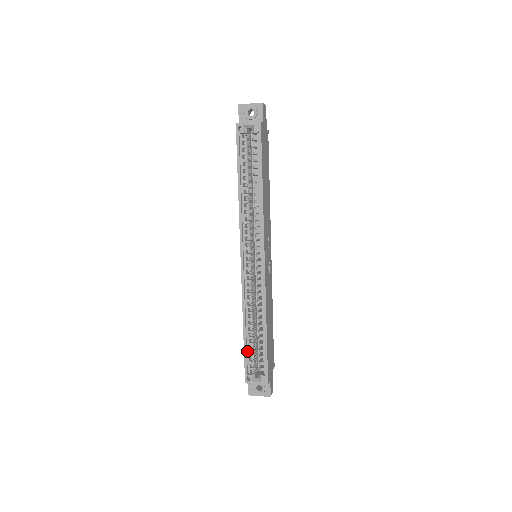
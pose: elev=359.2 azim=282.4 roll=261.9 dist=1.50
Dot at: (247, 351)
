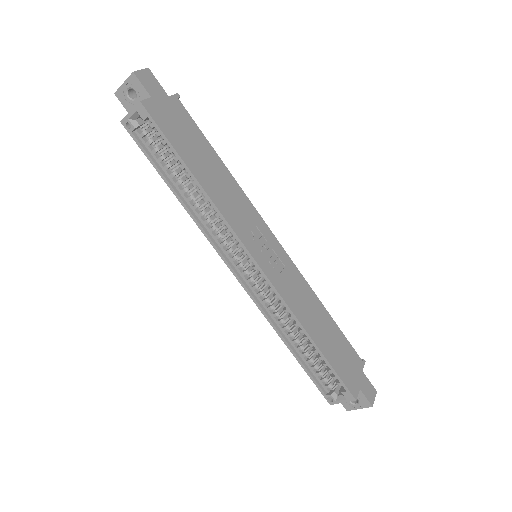
Dot at: (310, 370)
